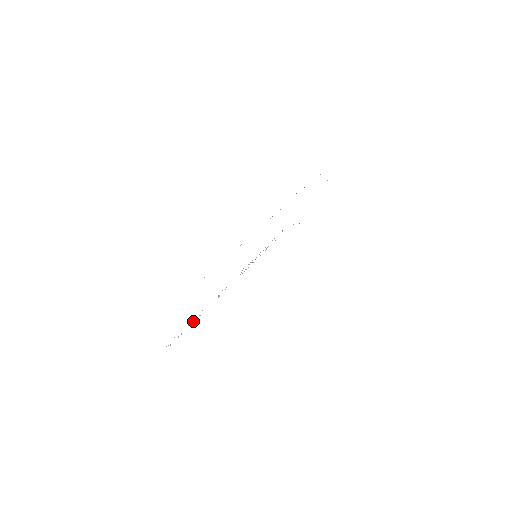
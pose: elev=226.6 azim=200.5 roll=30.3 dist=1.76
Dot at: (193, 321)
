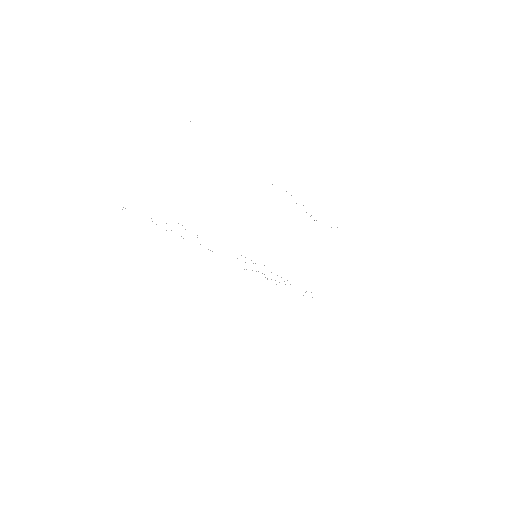
Dot at: occluded
